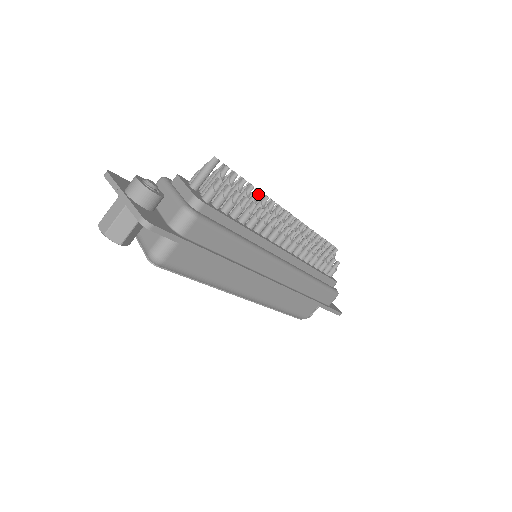
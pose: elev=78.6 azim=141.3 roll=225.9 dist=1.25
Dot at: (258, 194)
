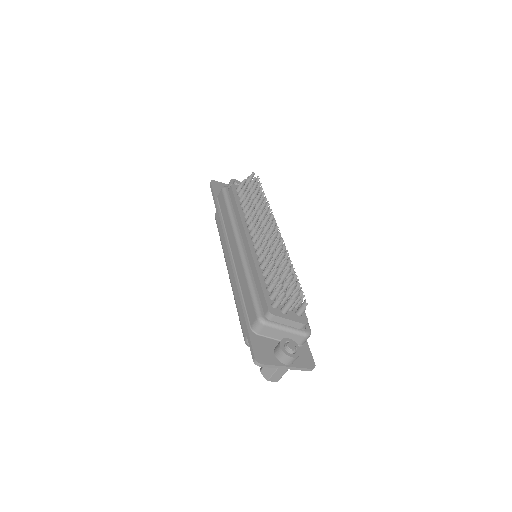
Dot at: (288, 260)
